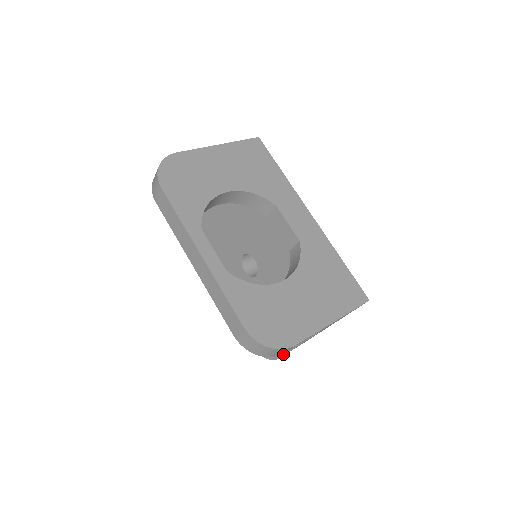
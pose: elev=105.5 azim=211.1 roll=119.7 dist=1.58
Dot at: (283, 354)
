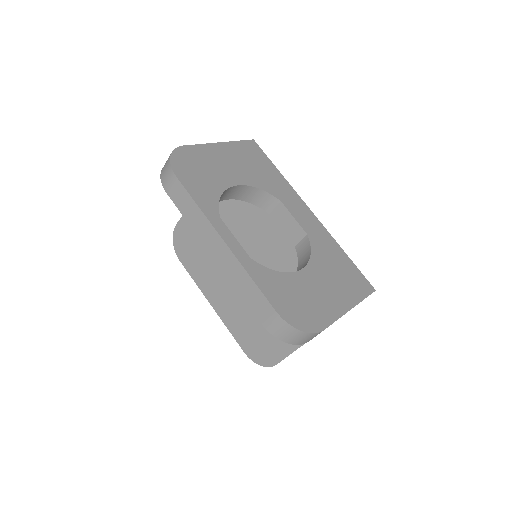
Dot at: (284, 358)
